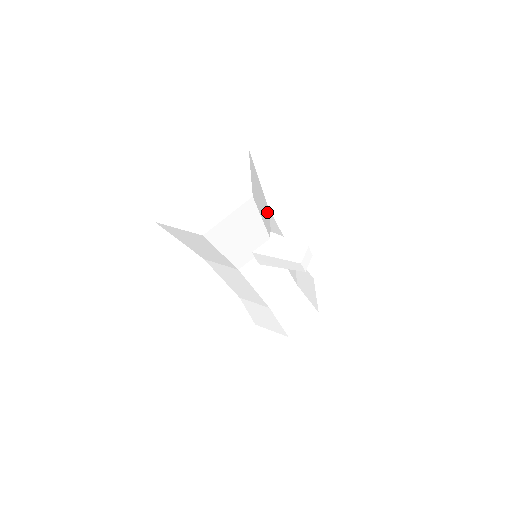
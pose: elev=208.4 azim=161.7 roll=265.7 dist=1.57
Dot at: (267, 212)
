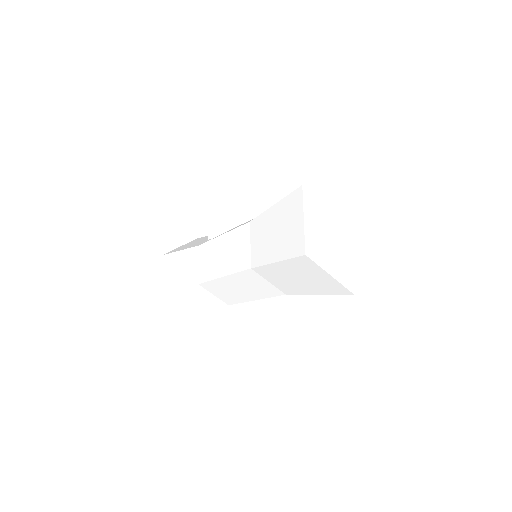
Dot at: occluded
